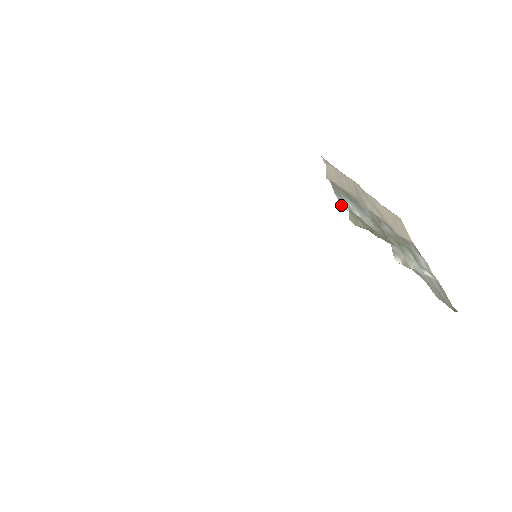
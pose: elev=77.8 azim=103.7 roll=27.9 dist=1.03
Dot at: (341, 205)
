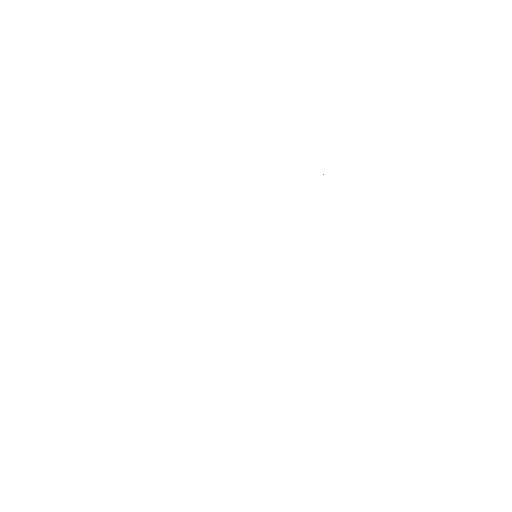
Dot at: occluded
